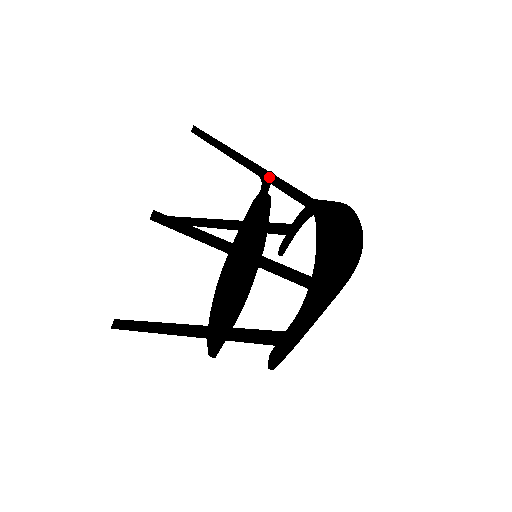
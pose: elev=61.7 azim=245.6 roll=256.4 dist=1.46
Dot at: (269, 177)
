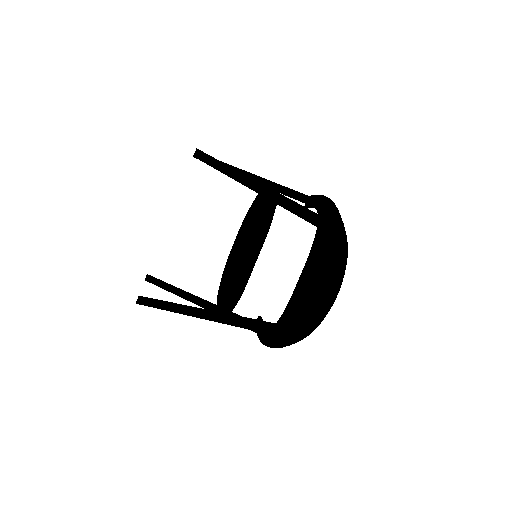
Dot at: (275, 201)
